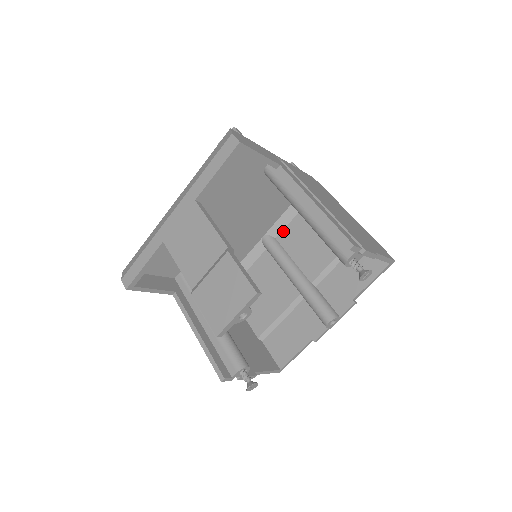
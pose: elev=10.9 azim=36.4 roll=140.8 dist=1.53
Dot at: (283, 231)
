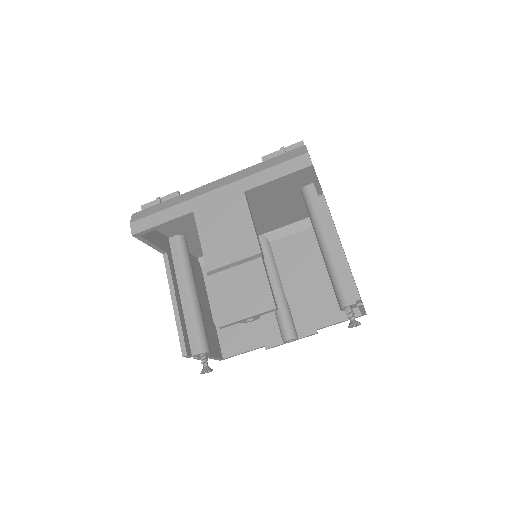
Dot at: (280, 240)
